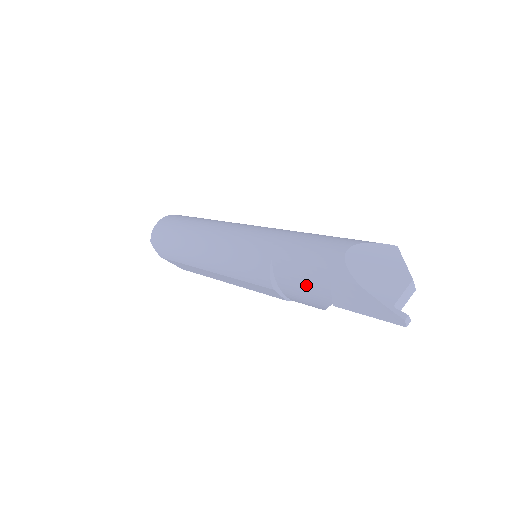
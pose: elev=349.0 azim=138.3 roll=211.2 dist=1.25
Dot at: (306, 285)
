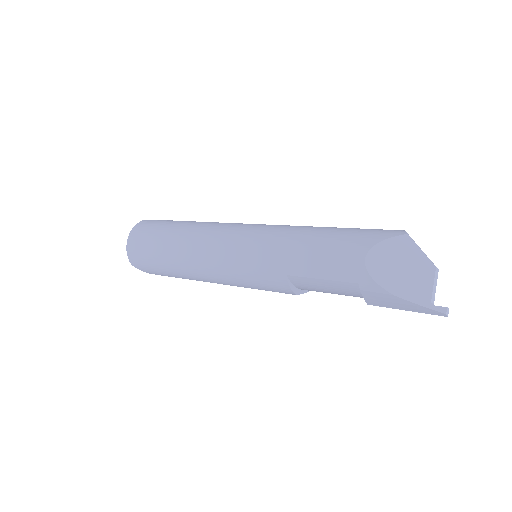
Dot at: (332, 291)
